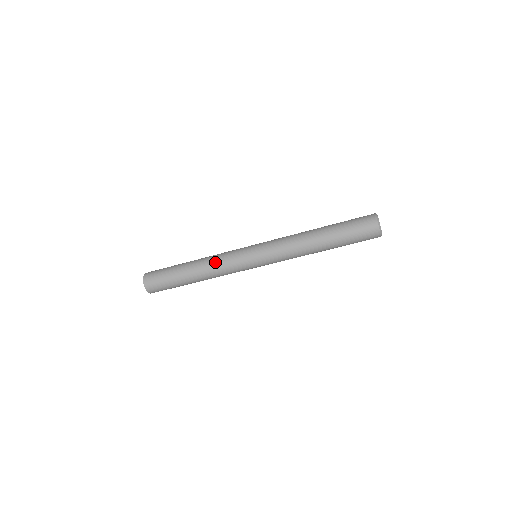
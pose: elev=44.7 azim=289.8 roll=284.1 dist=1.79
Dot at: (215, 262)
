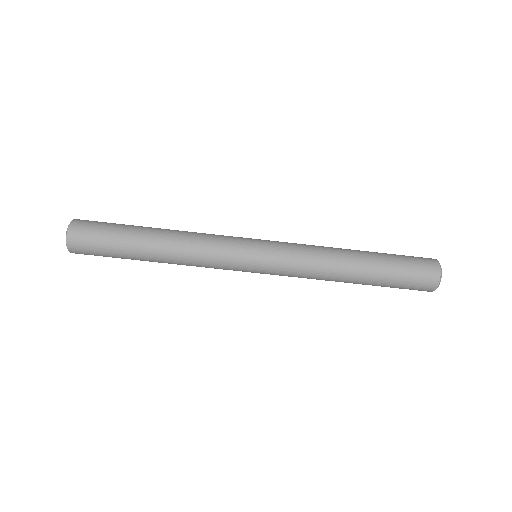
Dot at: occluded
